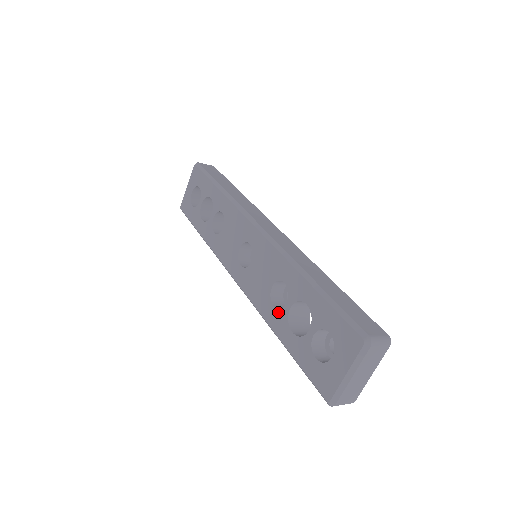
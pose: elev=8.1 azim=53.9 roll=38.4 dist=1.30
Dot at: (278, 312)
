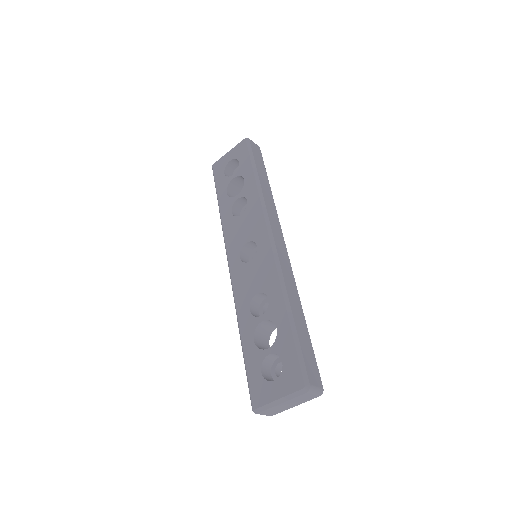
Dot at: (251, 317)
